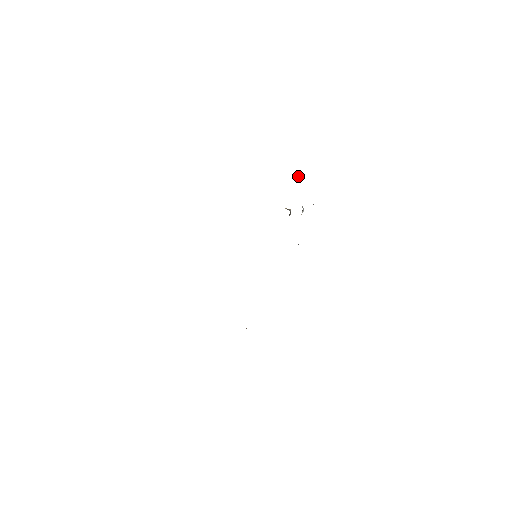
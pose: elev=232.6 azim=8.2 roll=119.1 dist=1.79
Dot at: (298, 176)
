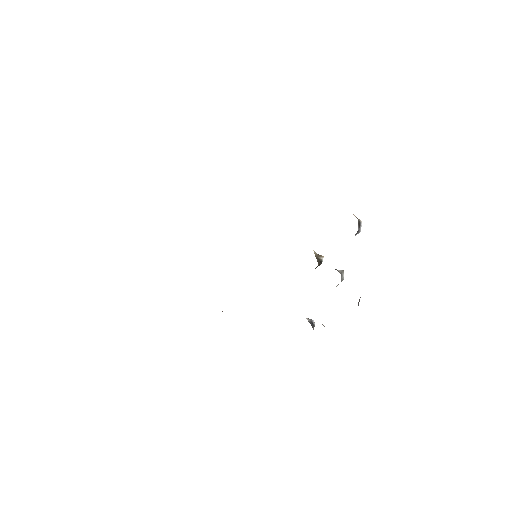
Dot at: (359, 223)
